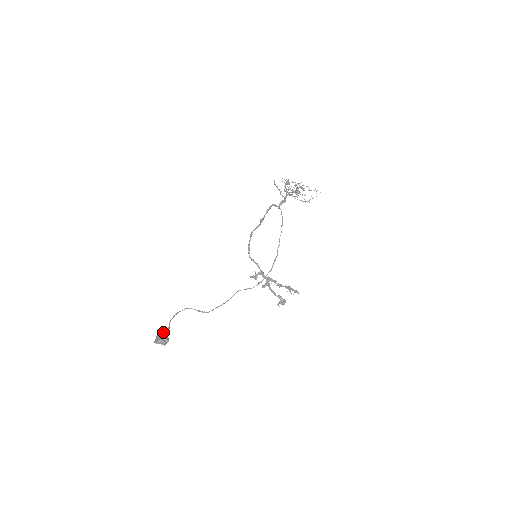
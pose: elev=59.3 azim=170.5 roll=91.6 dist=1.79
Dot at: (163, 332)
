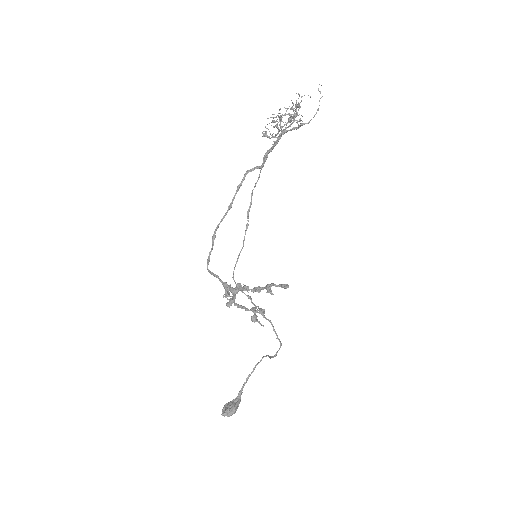
Dot at: (235, 398)
